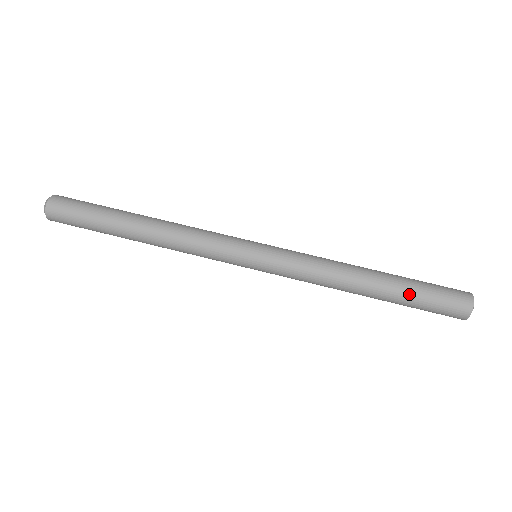
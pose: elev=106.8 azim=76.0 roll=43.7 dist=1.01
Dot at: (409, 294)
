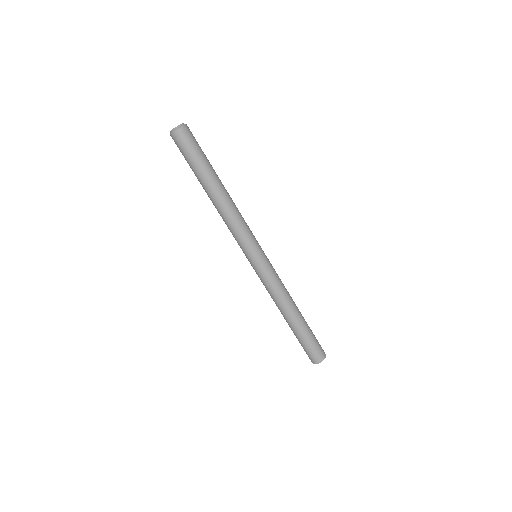
Dot at: (296, 336)
